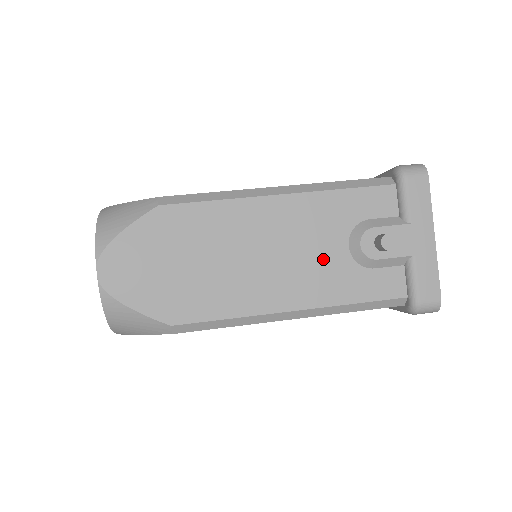
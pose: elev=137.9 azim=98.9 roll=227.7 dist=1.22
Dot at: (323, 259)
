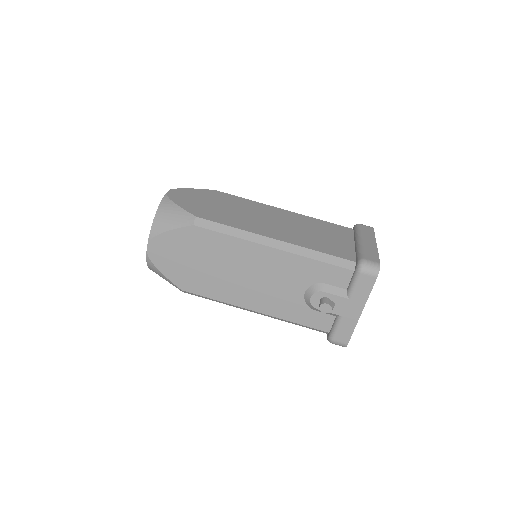
Dot at: (285, 293)
